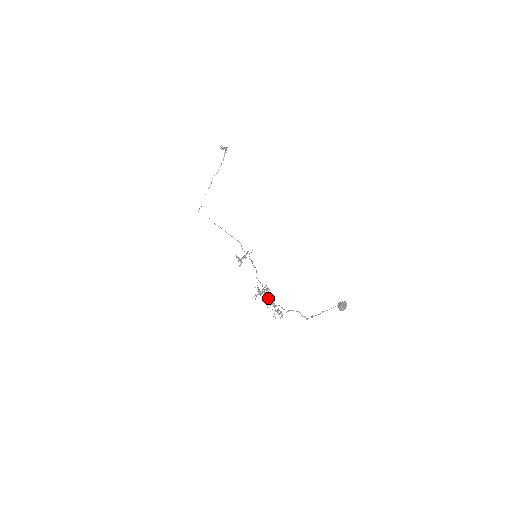
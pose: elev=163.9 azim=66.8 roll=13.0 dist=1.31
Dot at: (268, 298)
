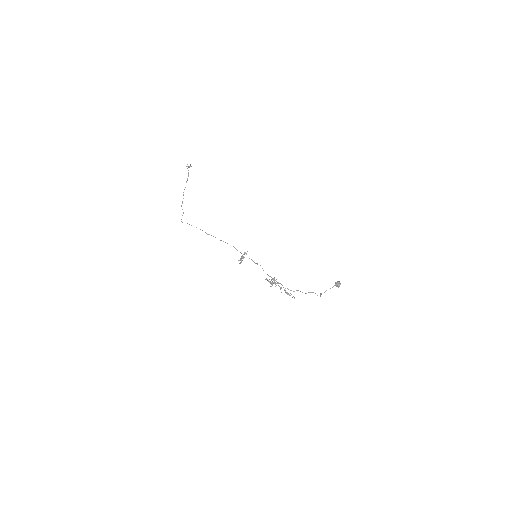
Dot at: occluded
